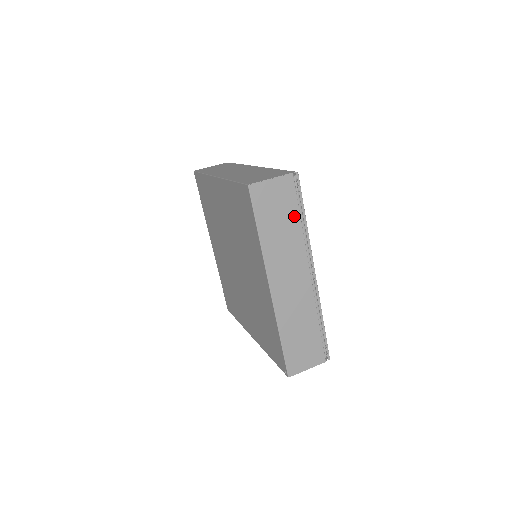
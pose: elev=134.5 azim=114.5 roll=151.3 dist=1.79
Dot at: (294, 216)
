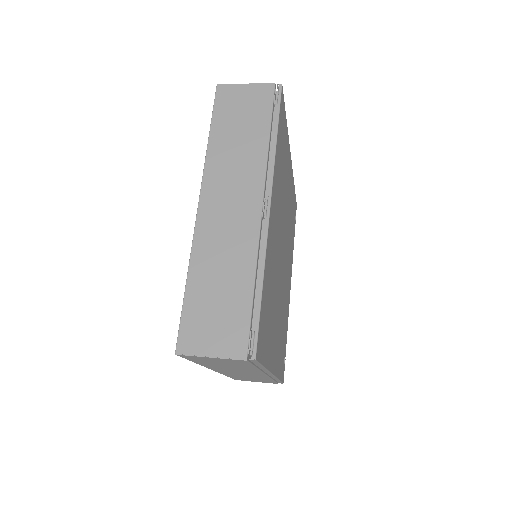
Dot at: (262, 128)
